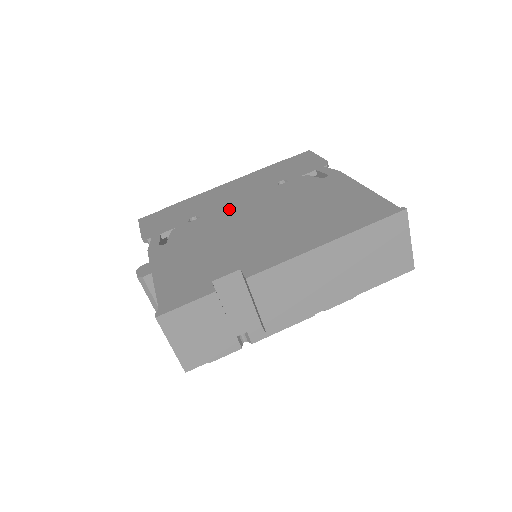
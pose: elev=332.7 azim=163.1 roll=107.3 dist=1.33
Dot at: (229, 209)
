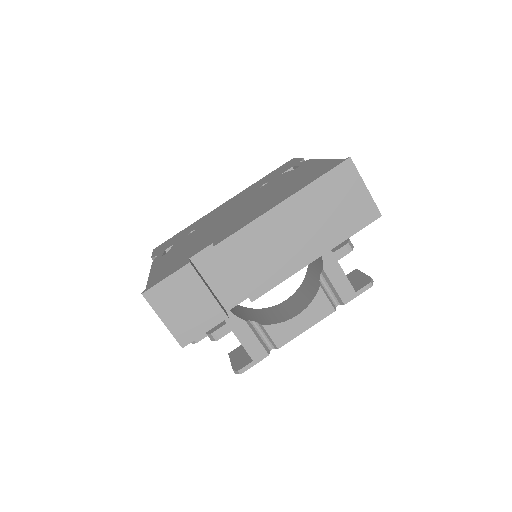
Dot at: (219, 215)
